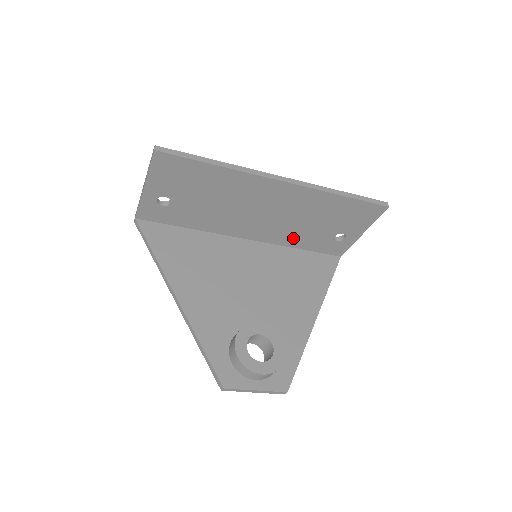
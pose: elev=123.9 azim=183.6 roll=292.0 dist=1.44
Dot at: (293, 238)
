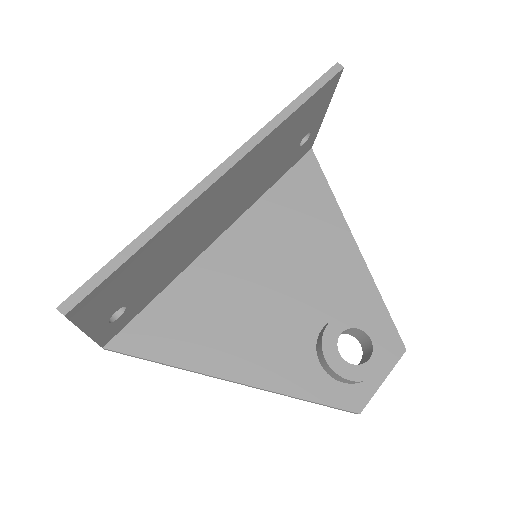
Dot at: (261, 188)
